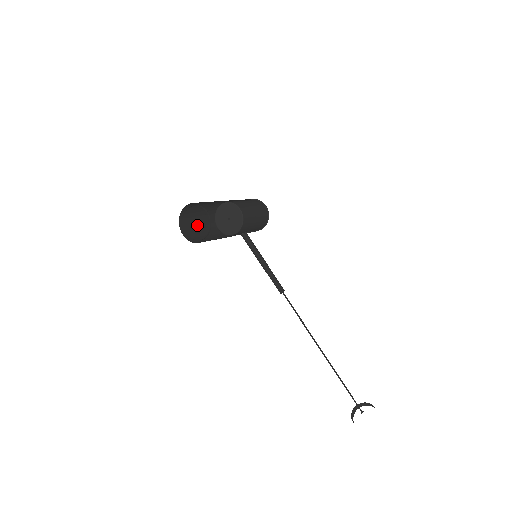
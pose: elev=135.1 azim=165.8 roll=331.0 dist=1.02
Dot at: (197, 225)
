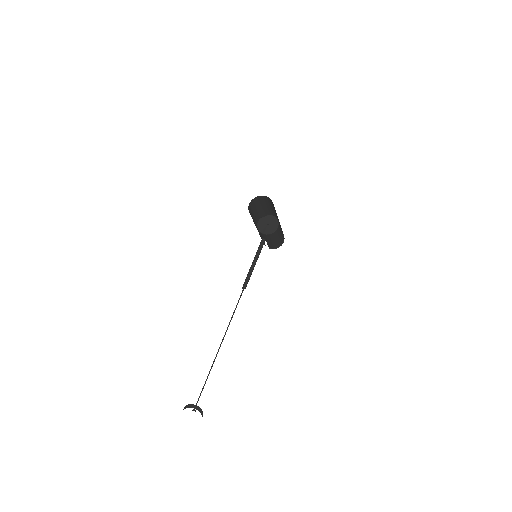
Dot at: (255, 210)
